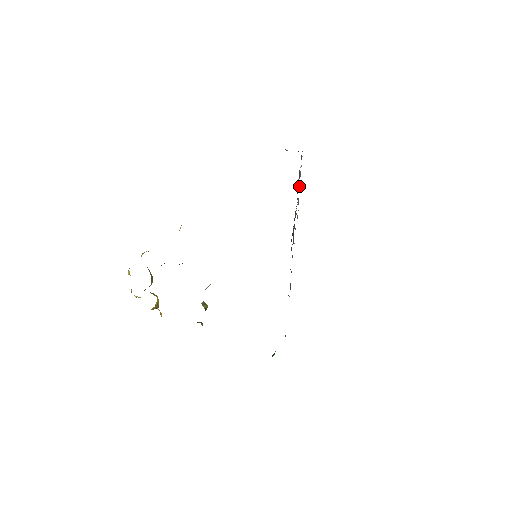
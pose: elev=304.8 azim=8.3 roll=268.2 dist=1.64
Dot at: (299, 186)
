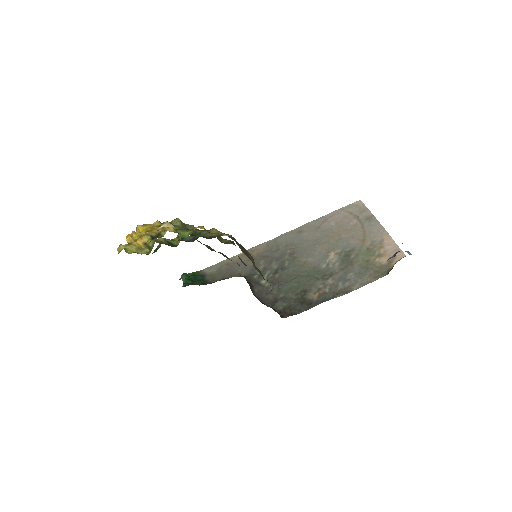
Dot at: (371, 231)
